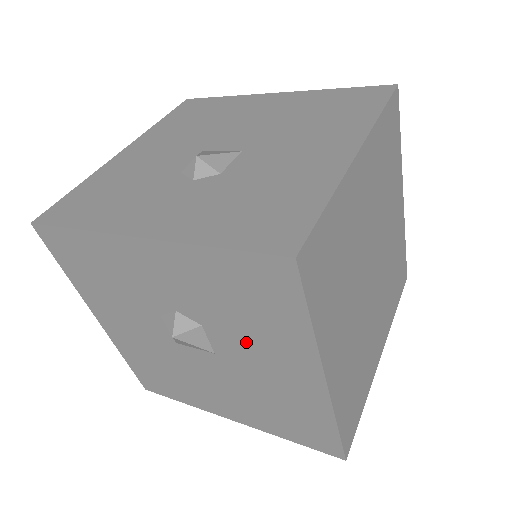
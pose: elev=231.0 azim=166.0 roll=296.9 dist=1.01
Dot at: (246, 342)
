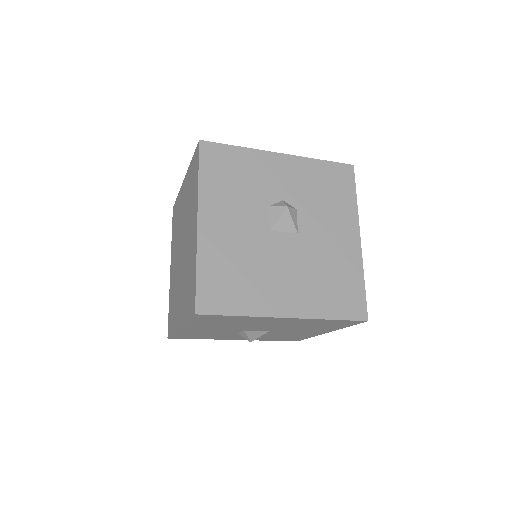
Dot at: (322, 218)
